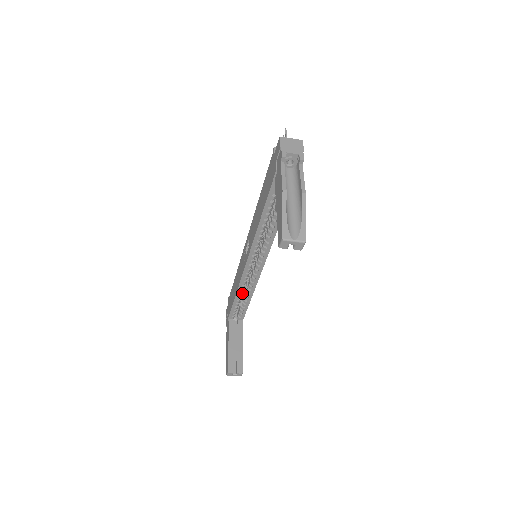
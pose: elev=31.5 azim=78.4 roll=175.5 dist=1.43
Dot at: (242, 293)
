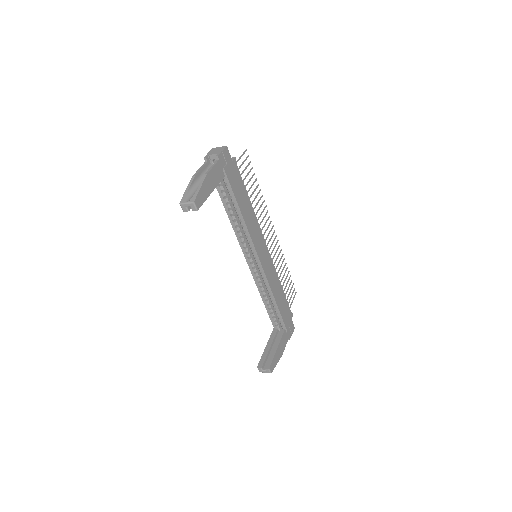
Dot at: (267, 297)
